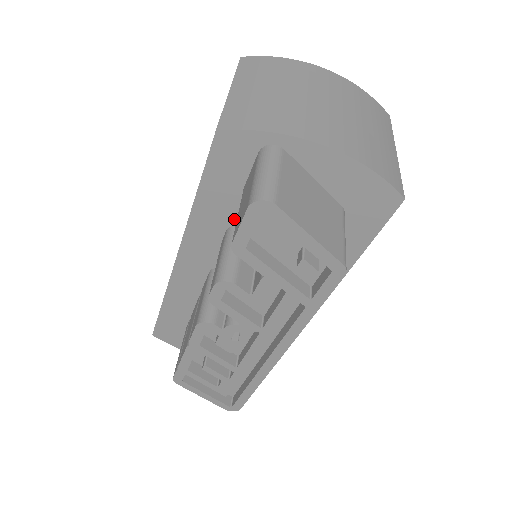
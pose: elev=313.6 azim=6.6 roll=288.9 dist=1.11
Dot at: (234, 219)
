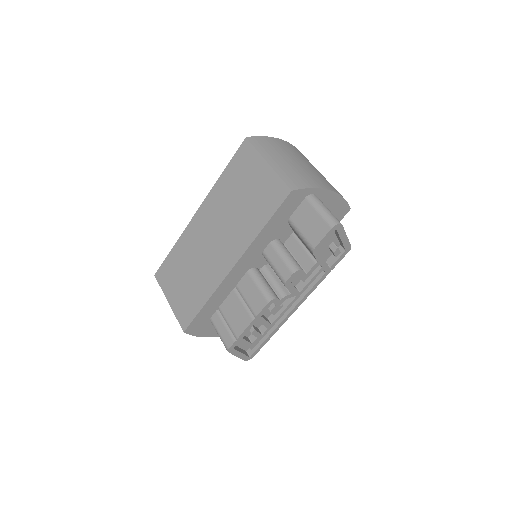
Dot at: (276, 236)
